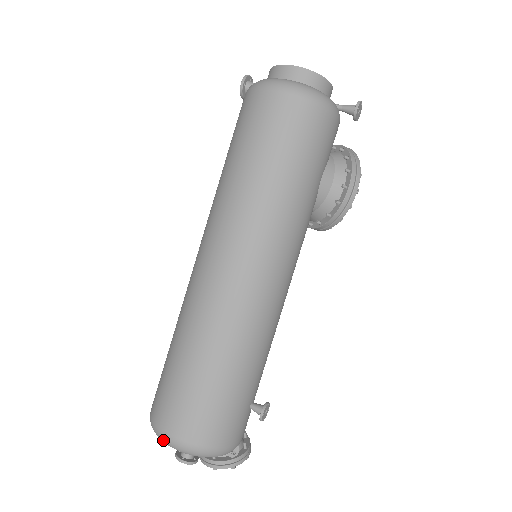
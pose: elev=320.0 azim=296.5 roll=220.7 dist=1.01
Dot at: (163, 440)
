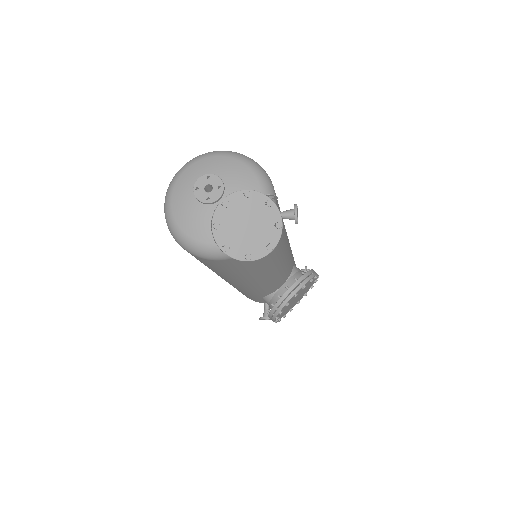
Dot at: (205, 153)
